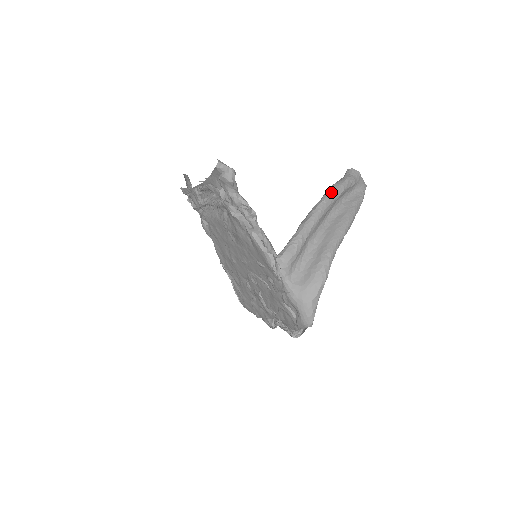
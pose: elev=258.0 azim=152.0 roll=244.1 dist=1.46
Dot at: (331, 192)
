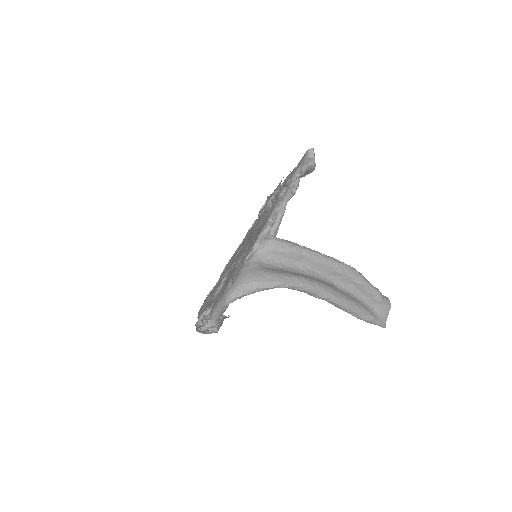
Dot at: (356, 271)
